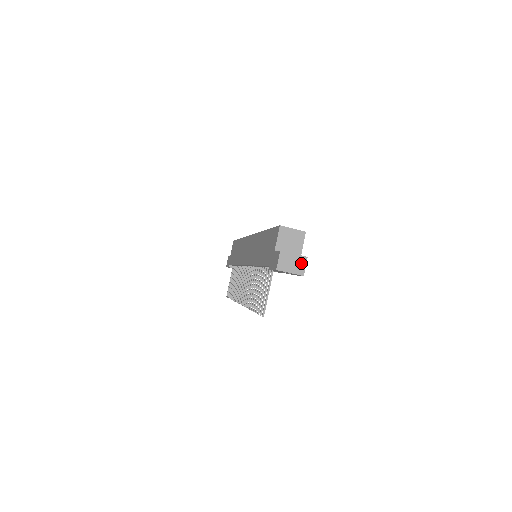
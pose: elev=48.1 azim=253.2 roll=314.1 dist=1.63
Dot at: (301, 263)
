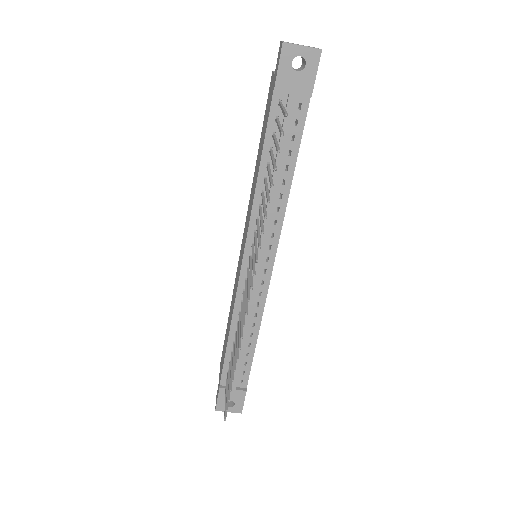
Dot at: occluded
